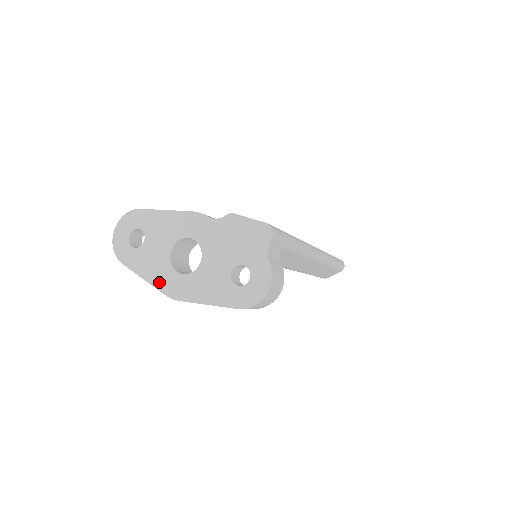
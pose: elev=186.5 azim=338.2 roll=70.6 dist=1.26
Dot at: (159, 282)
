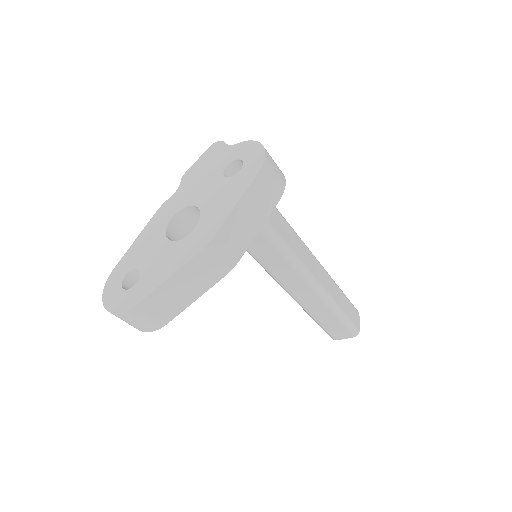
Dot at: (183, 258)
